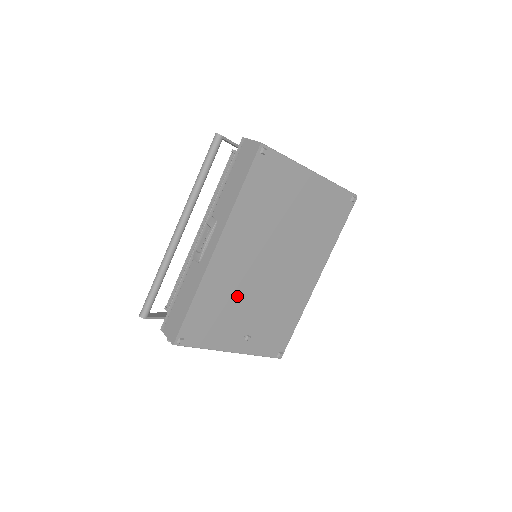
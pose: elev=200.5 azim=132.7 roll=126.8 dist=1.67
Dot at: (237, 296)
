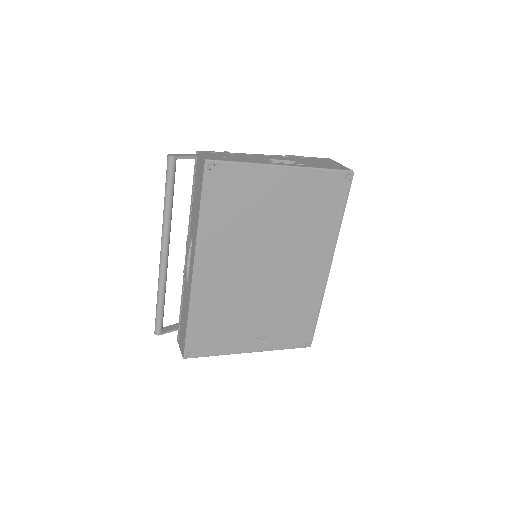
Dot at: (235, 305)
